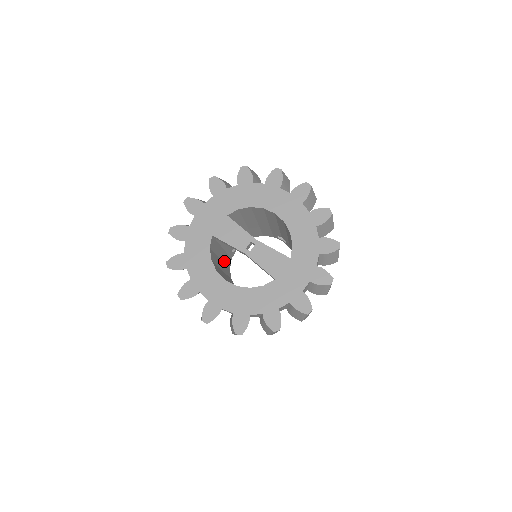
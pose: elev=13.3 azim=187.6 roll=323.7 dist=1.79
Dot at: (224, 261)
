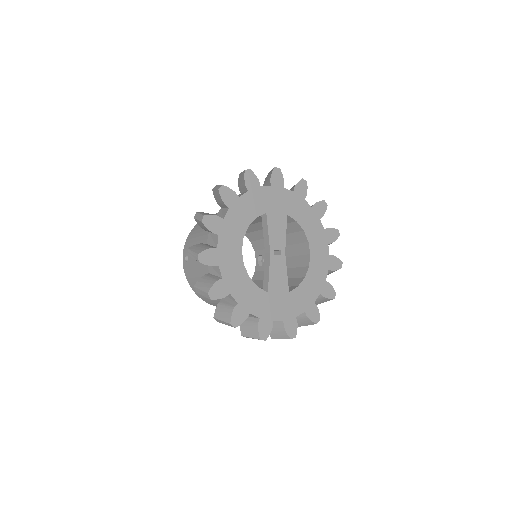
Dot at: occluded
